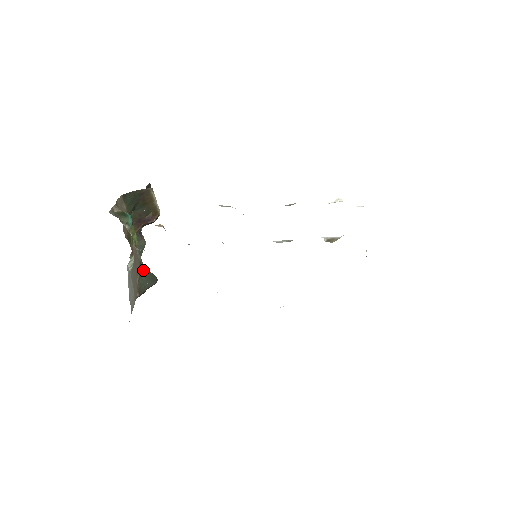
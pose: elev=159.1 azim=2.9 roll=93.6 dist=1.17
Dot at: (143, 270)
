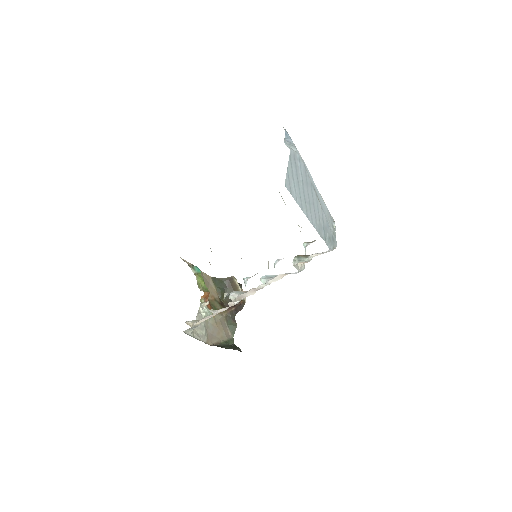
Dot at: (232, 344)
